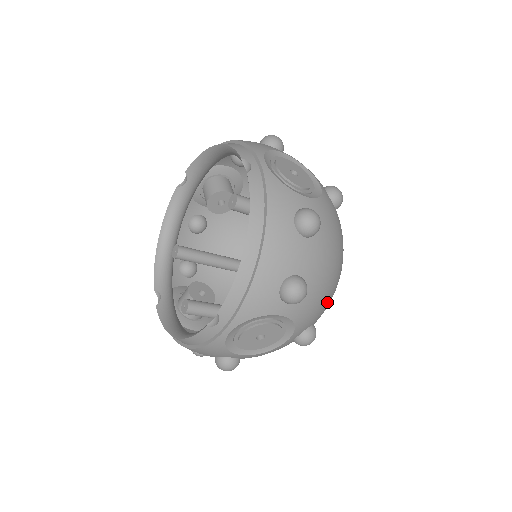
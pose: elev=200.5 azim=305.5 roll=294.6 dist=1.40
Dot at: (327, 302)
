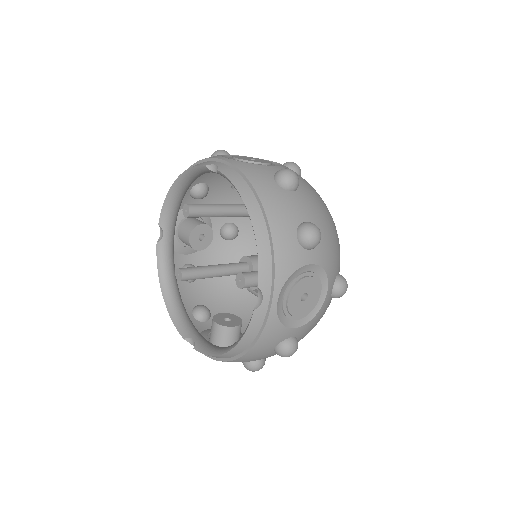
Dot at: occluded
